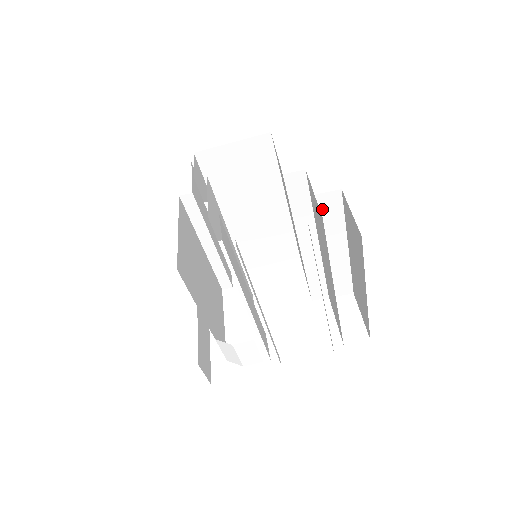
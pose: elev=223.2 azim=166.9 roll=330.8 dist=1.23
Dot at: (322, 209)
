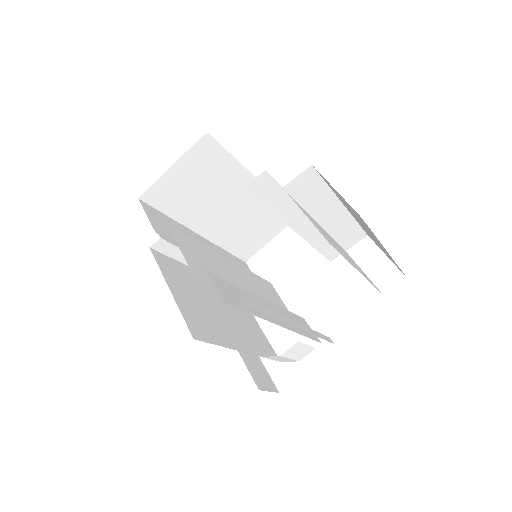
Dot at: (301, 191)
